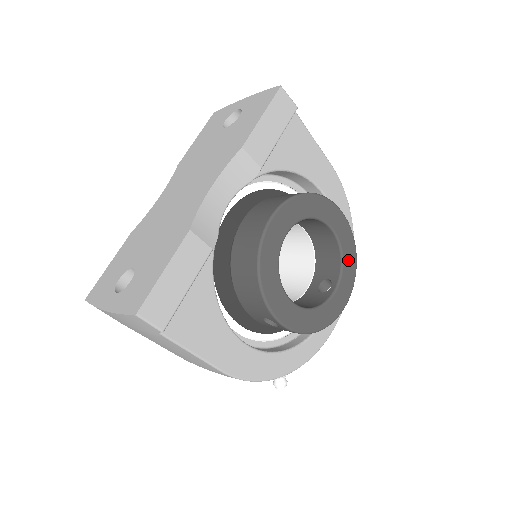
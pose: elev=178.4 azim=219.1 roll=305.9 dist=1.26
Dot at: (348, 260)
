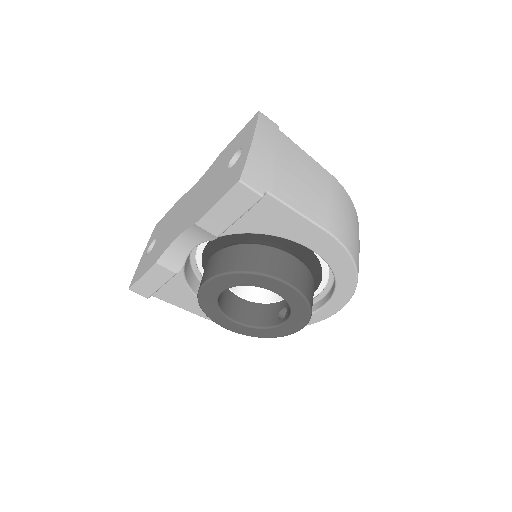
Dot at: (298, 314)
